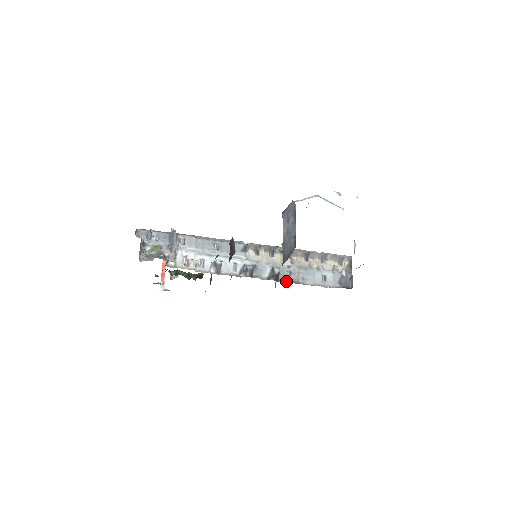
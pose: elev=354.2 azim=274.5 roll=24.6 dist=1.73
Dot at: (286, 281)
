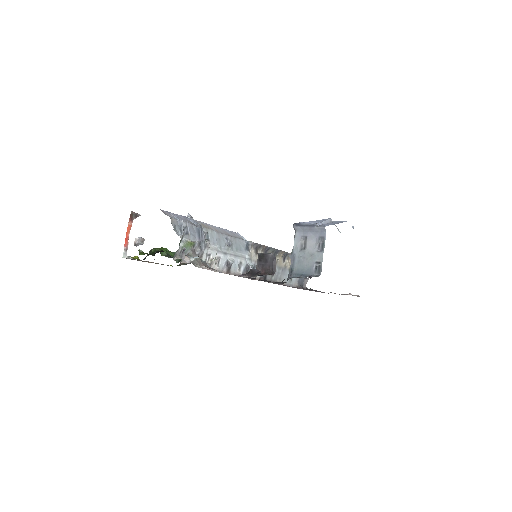
Dot at: occluded
